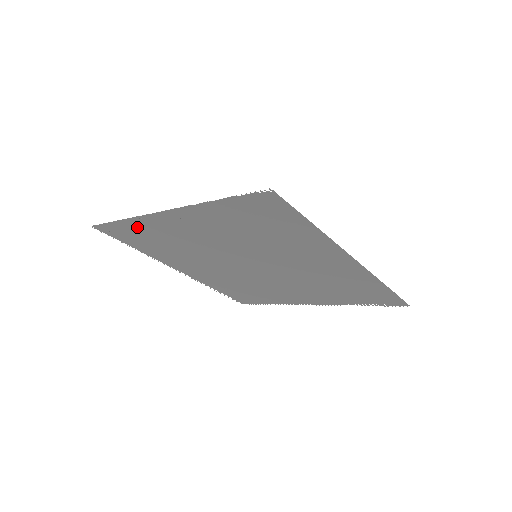
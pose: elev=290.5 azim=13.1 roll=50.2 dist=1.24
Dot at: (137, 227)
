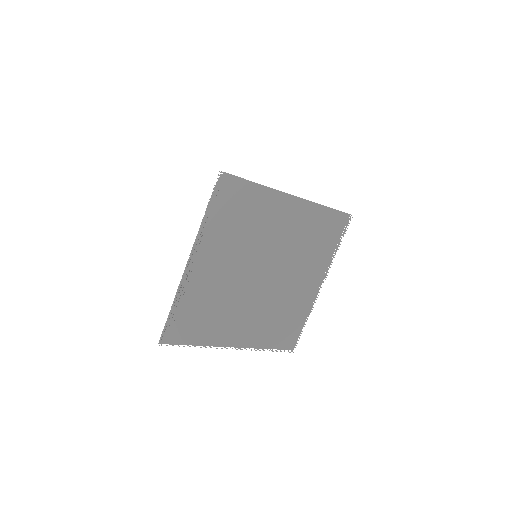
Dot at: (184, 304)
